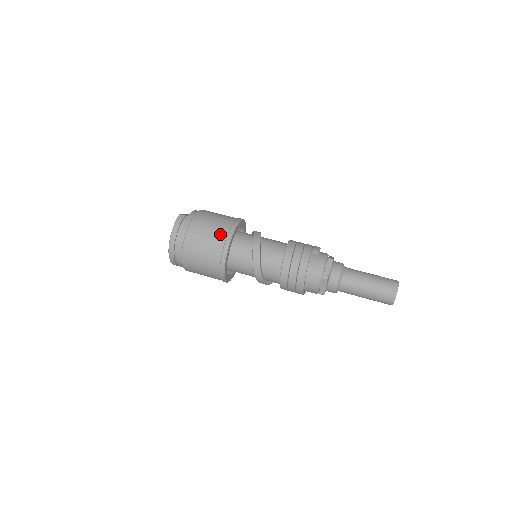
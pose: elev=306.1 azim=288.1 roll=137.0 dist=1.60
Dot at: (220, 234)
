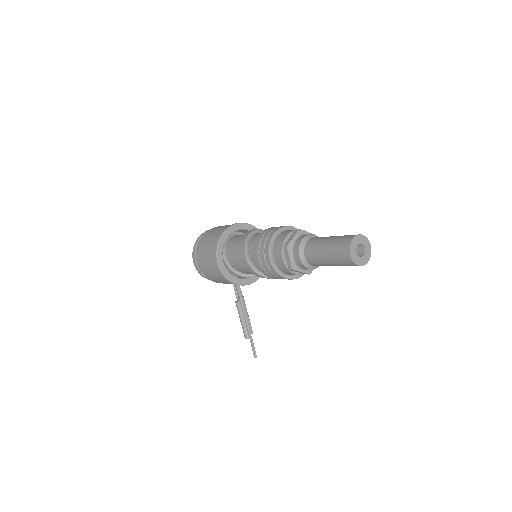
Dot at: occluded
